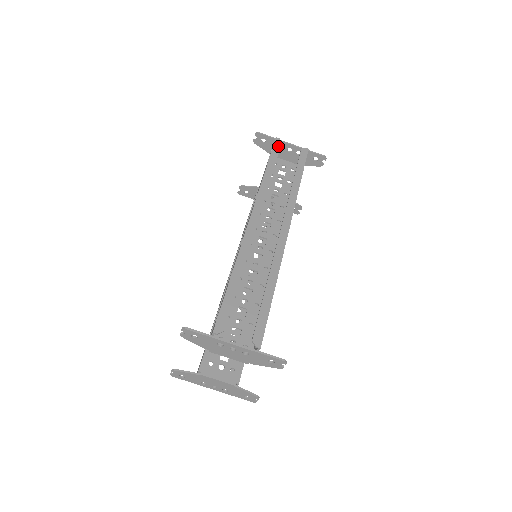
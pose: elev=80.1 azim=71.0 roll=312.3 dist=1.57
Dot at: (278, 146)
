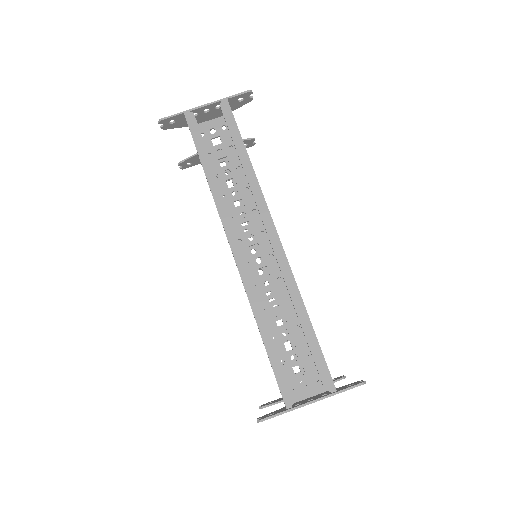
Dot at: (194, 124)
